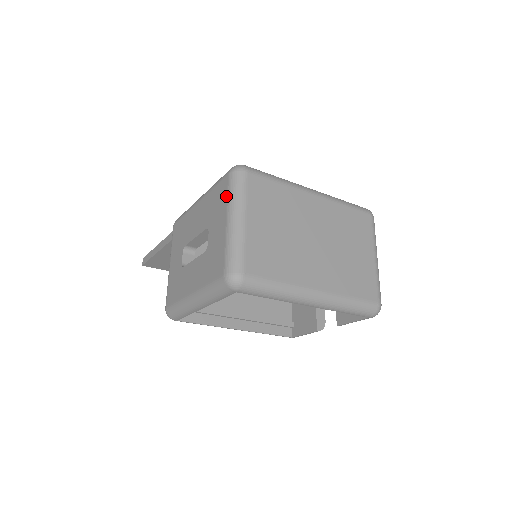
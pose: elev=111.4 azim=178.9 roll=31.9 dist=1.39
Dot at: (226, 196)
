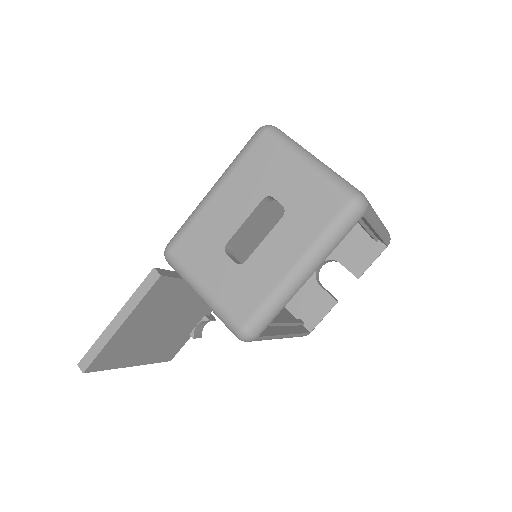
Dot at: (279, 150)
